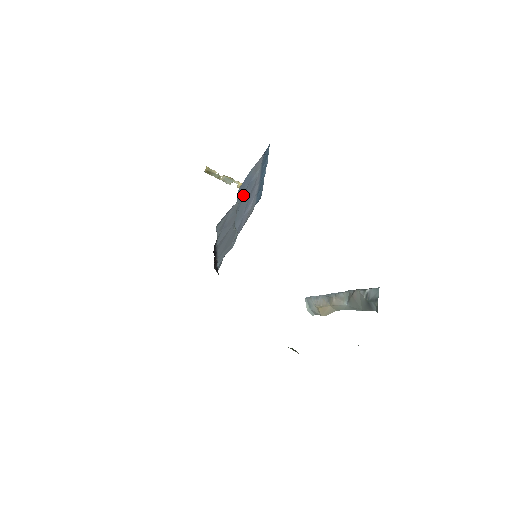
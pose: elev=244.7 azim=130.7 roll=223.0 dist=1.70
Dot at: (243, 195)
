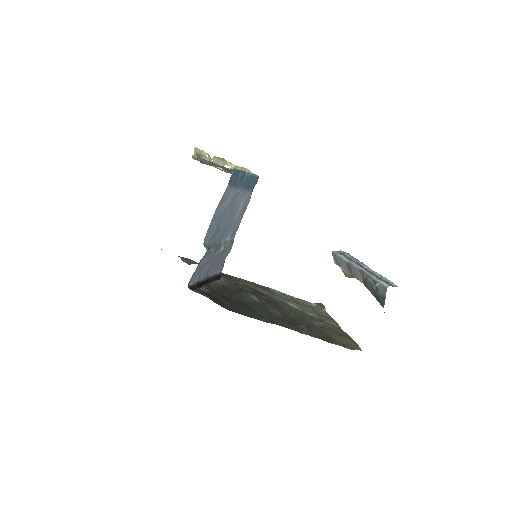
Dot at: (217, 227)
